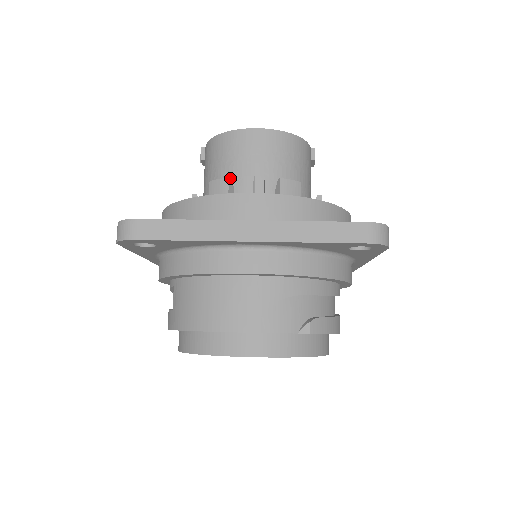
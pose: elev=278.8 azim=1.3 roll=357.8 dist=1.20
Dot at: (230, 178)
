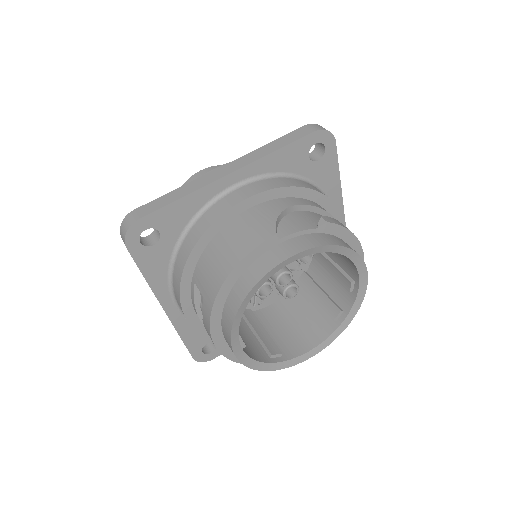
Dot at: occluded
